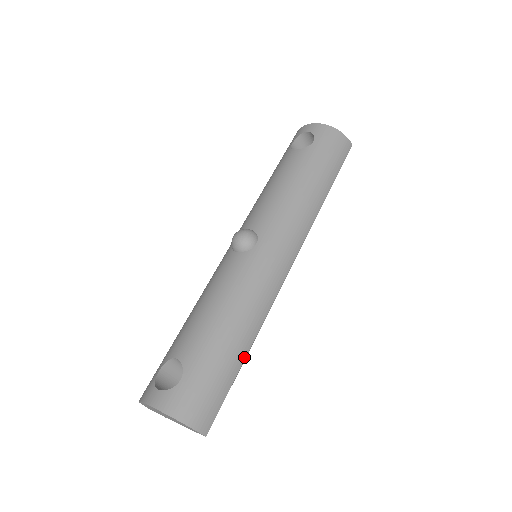
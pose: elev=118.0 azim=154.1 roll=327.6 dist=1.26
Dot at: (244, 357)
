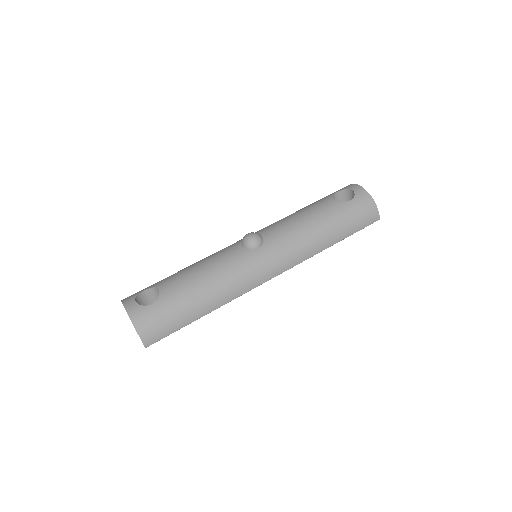
Dot at: (201, 316)
